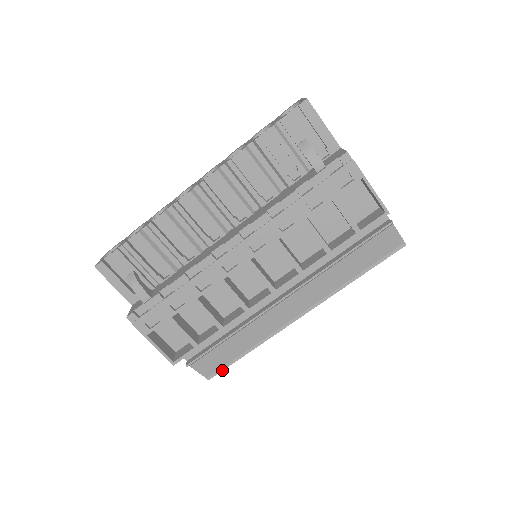
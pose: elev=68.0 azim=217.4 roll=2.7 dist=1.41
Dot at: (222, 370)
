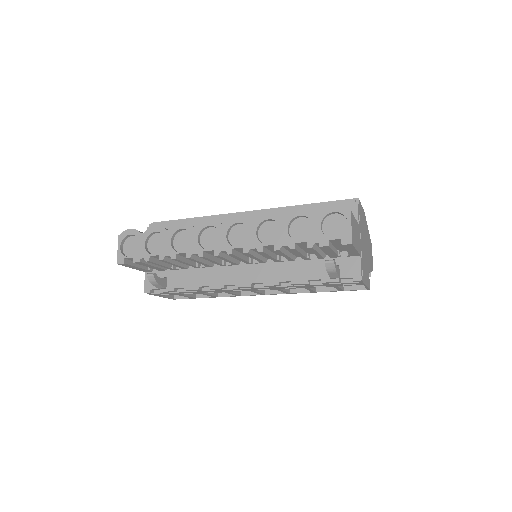
Dot at: occluded
